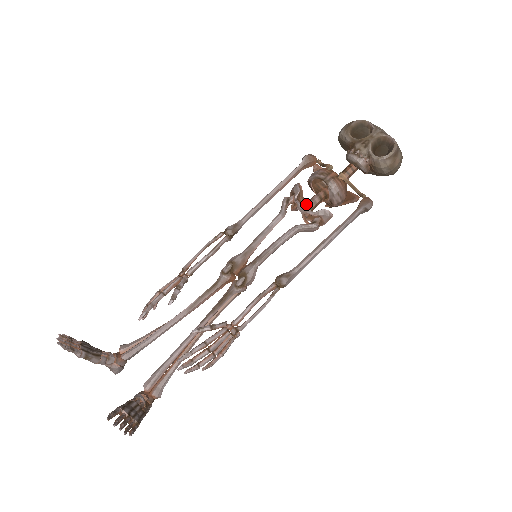
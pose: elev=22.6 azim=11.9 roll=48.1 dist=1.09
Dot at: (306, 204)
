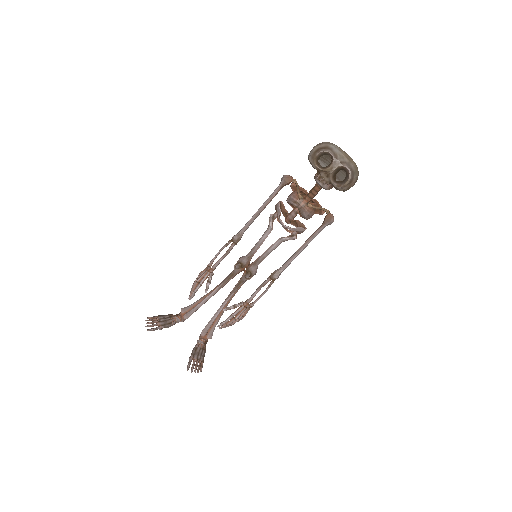
Dot at: (287, 218)
